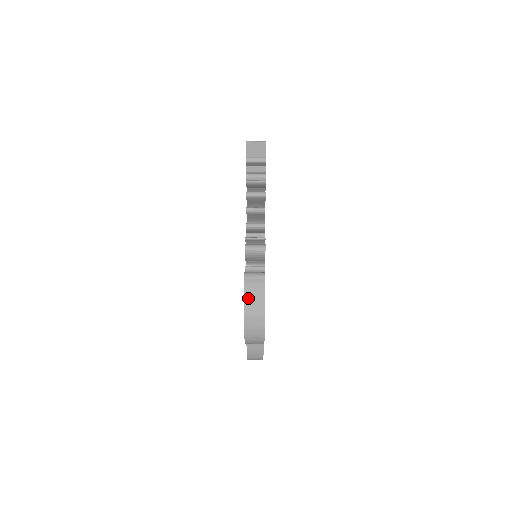
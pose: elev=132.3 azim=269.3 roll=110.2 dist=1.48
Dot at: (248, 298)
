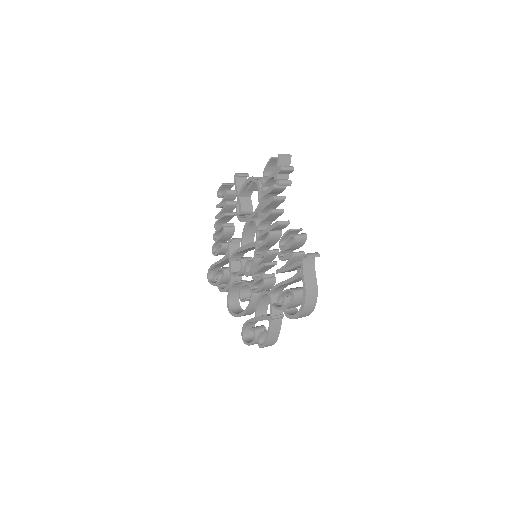
Dot at: (306, 275)
